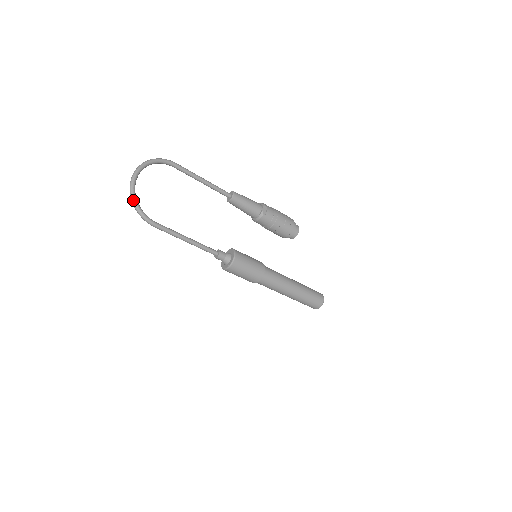
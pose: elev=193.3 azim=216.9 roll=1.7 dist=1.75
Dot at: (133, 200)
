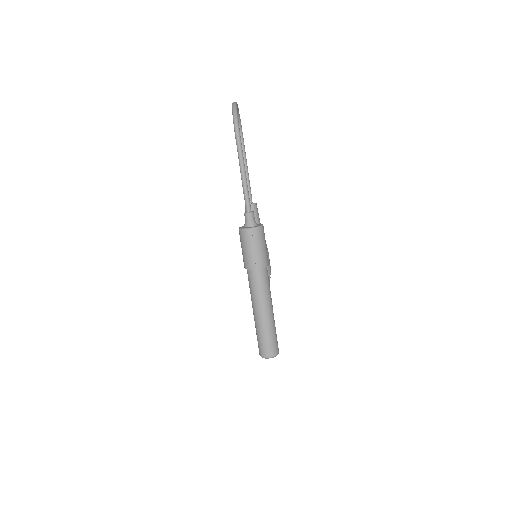
Dot at: (236, 107)
